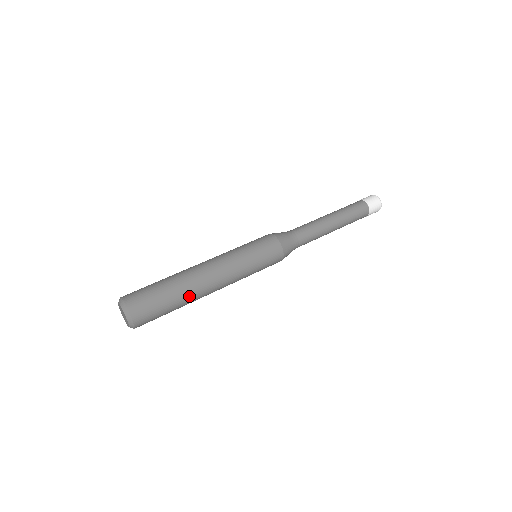
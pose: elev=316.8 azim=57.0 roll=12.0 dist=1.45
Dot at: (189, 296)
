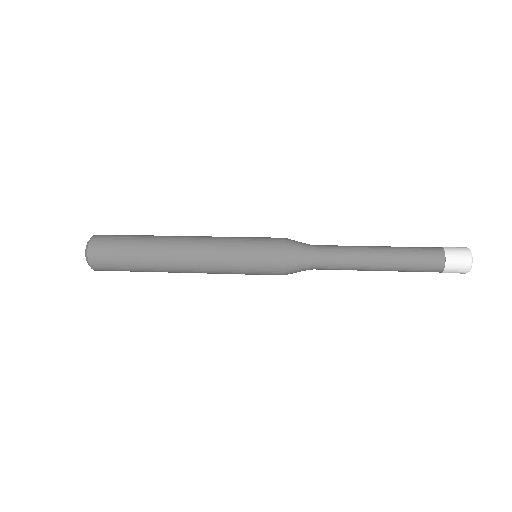
Dot at: (152, 258)
